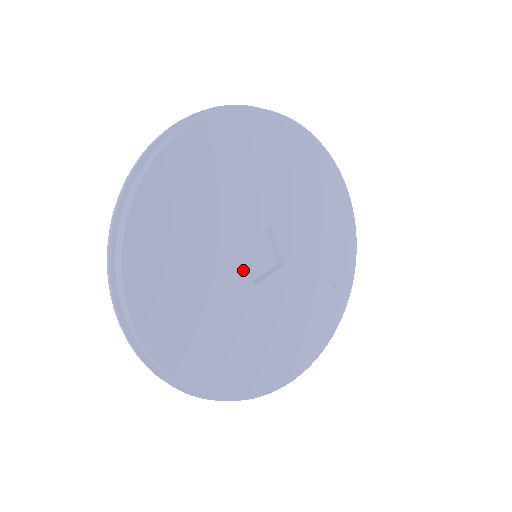
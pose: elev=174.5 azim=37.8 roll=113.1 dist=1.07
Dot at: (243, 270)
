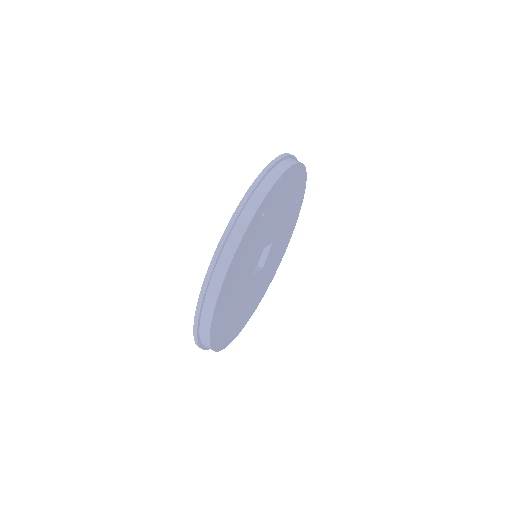
Dot at: (257, 275)
